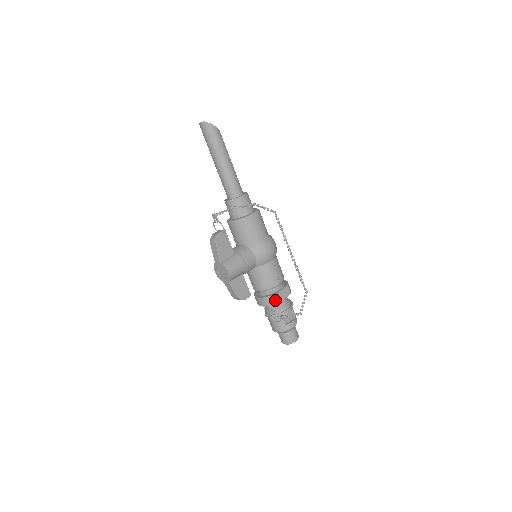
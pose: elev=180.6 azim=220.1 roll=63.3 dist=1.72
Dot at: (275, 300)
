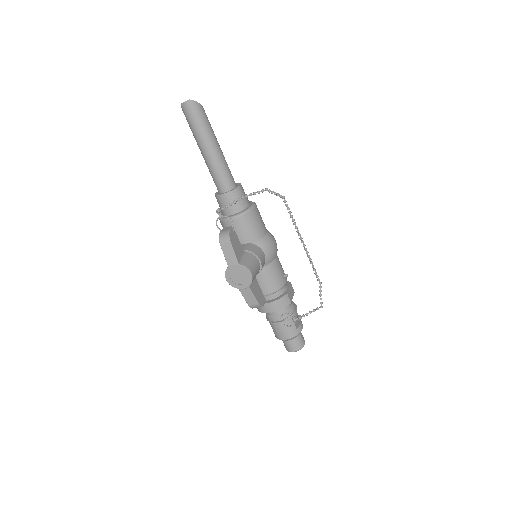
Dot at: (287, 301)
